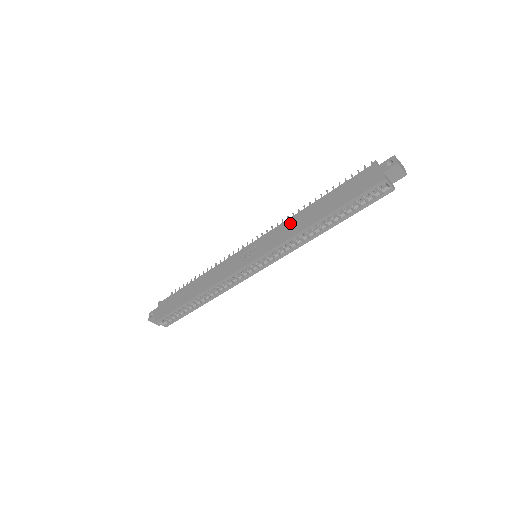
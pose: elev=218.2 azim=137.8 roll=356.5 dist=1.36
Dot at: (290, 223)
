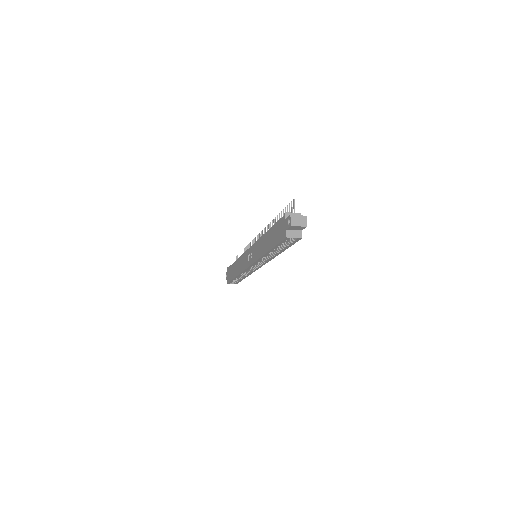
Dot at: (260, 244)
